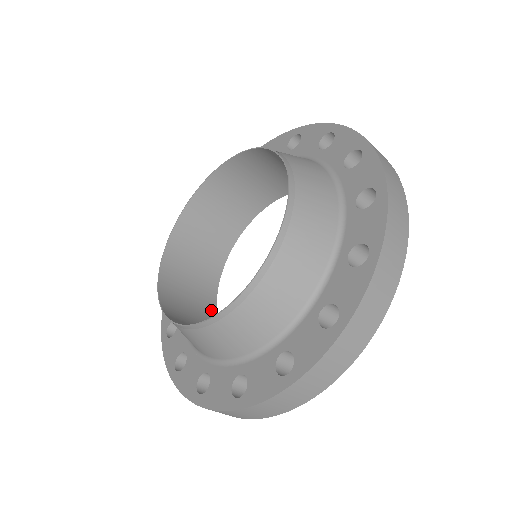
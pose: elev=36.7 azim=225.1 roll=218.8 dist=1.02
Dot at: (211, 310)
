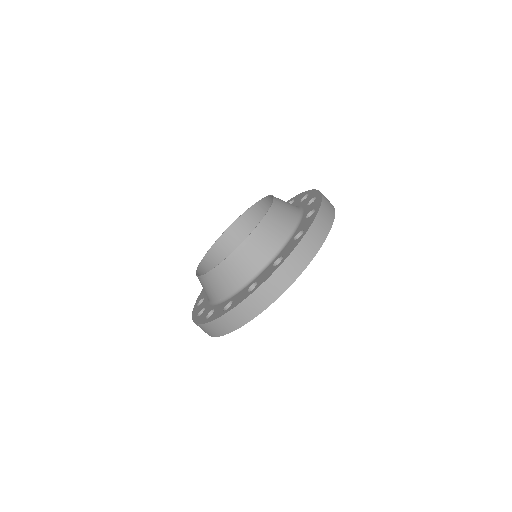
Dot at: occluded
